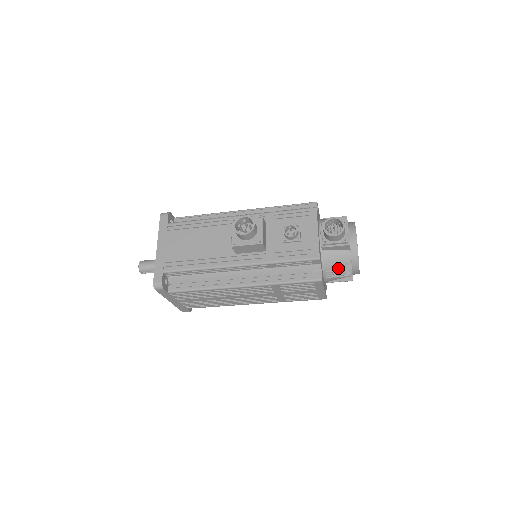
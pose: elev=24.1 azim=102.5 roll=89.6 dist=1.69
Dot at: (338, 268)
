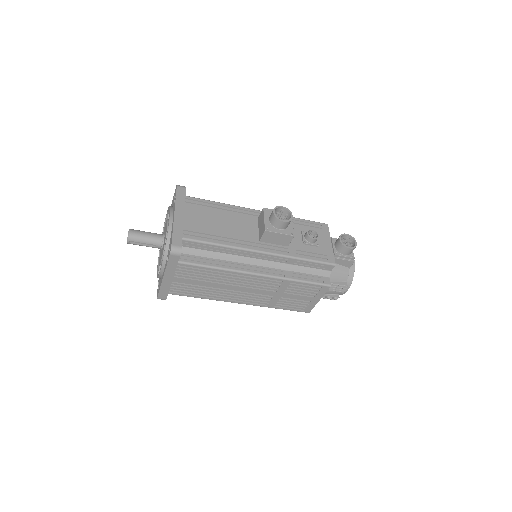
Dot at: (336, 282)
